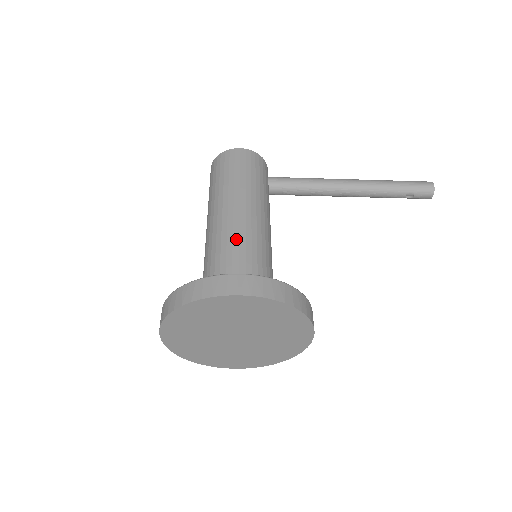
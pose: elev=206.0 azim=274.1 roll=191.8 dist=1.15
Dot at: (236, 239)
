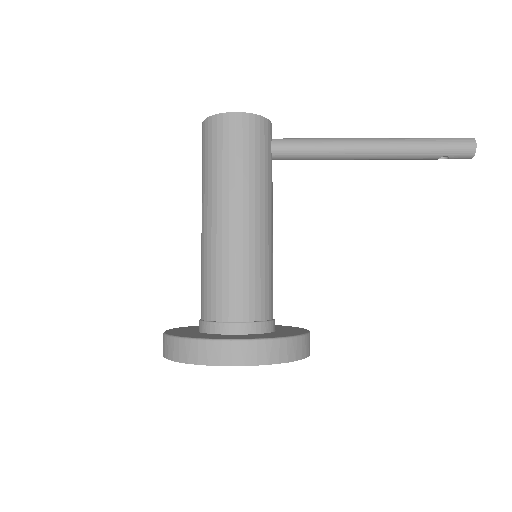
Dot at: (232, 261)
